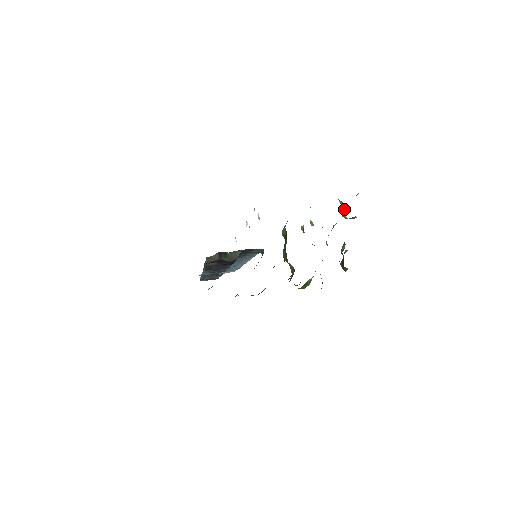
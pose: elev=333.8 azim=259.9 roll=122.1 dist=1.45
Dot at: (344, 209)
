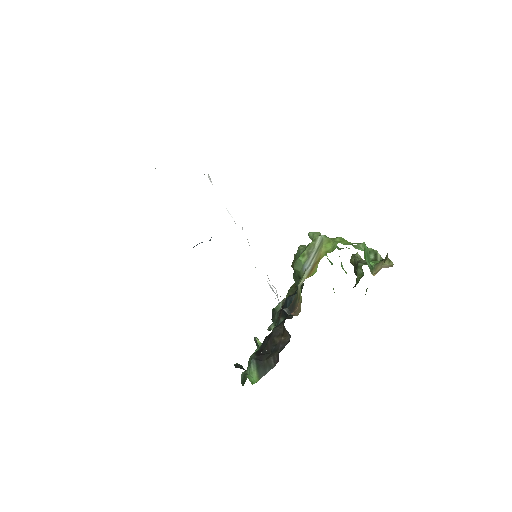
Dot at: (369, 257)
